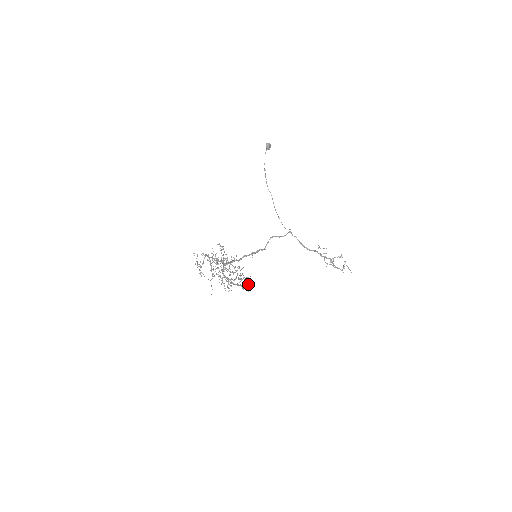
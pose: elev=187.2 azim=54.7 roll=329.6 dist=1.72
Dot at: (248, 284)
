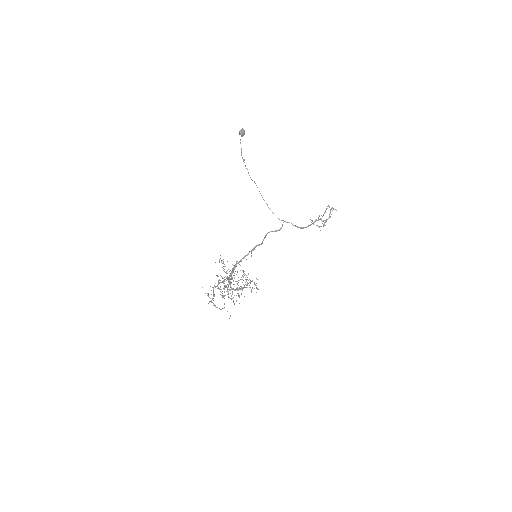
Dot at: occluded
